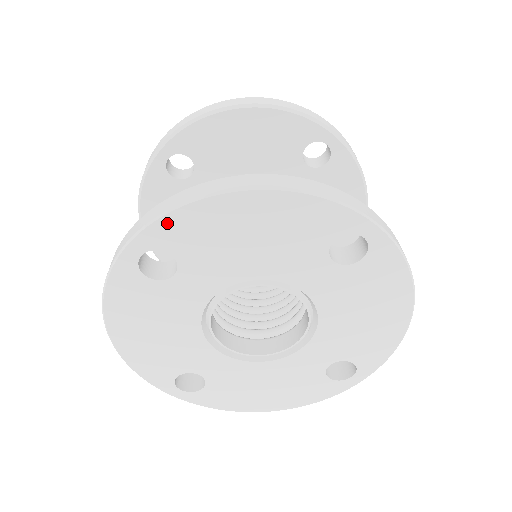
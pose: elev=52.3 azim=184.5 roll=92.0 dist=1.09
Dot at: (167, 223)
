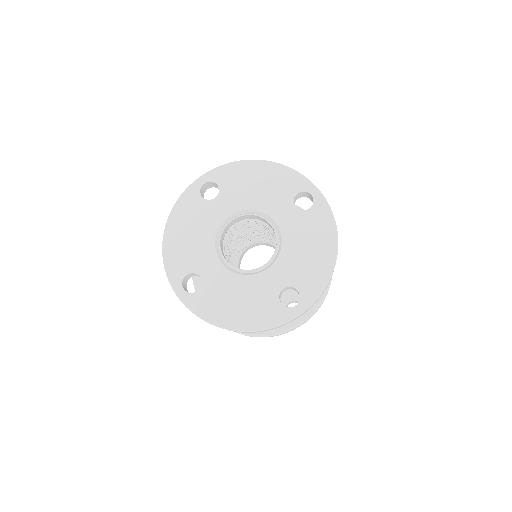
Dot at: (223, 169)
